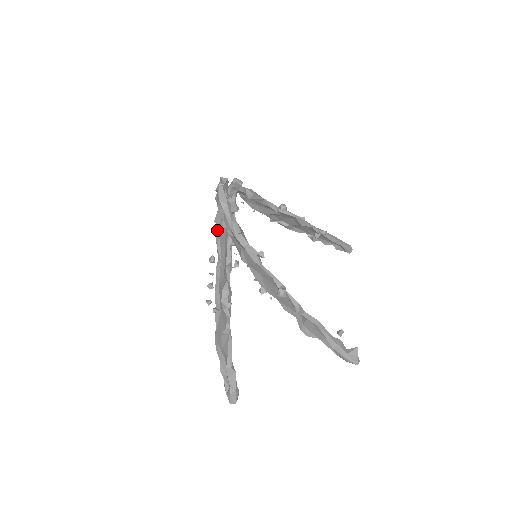
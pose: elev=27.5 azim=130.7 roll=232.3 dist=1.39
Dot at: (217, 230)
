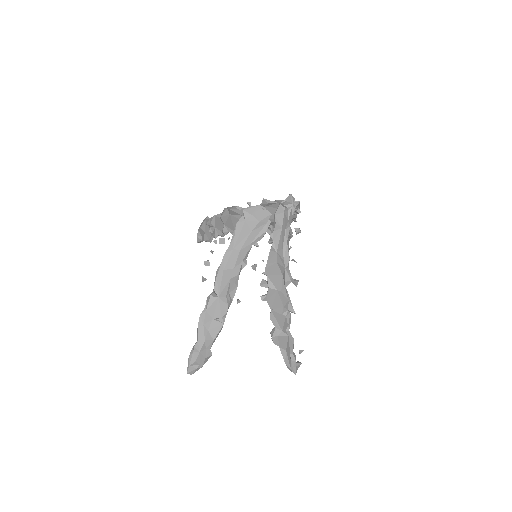
Dot at: (241, 219)
